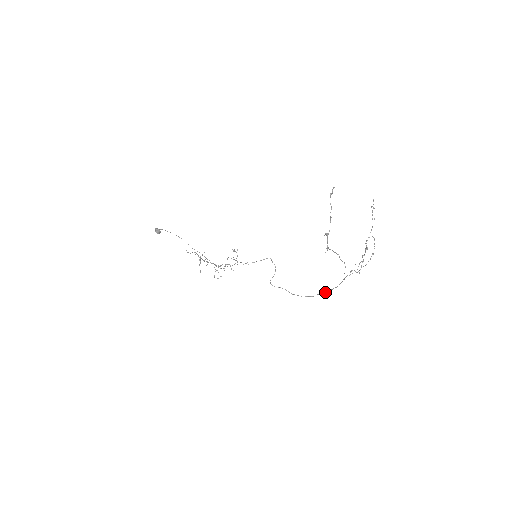
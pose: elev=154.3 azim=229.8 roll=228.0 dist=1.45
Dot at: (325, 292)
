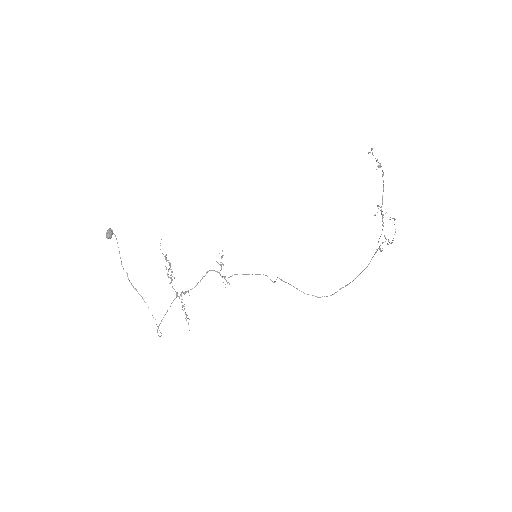
Dot at: (348, 284)
